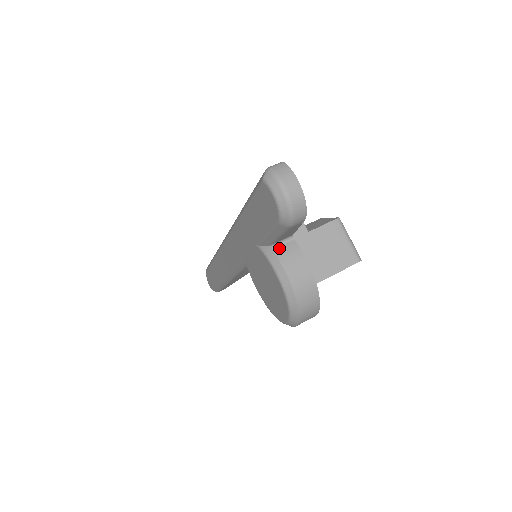
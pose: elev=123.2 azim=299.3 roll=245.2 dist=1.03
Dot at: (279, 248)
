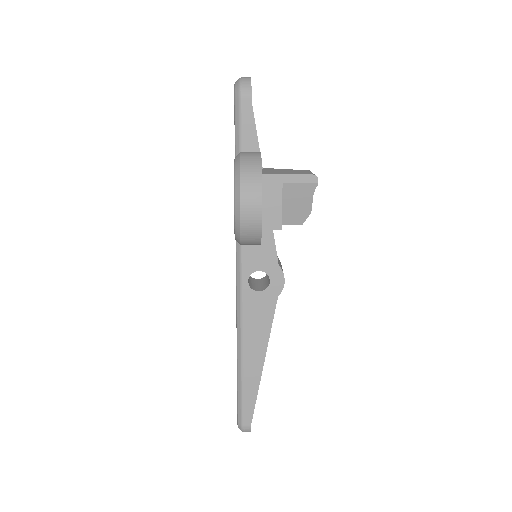
Dot at: occluded
